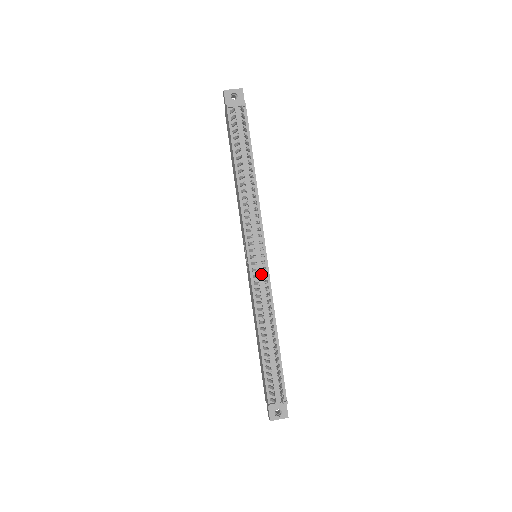
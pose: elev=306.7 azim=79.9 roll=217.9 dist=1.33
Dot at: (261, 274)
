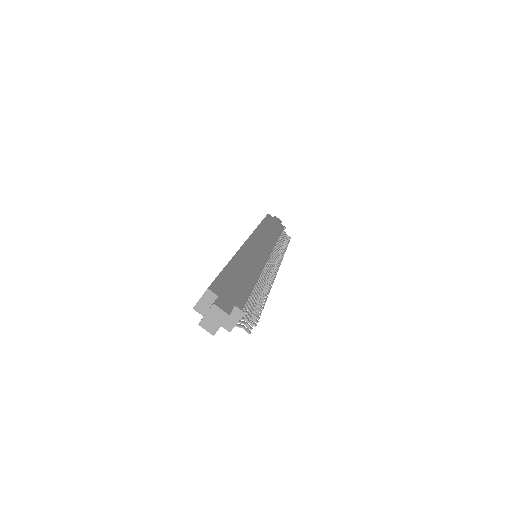
Dot at: occluded
